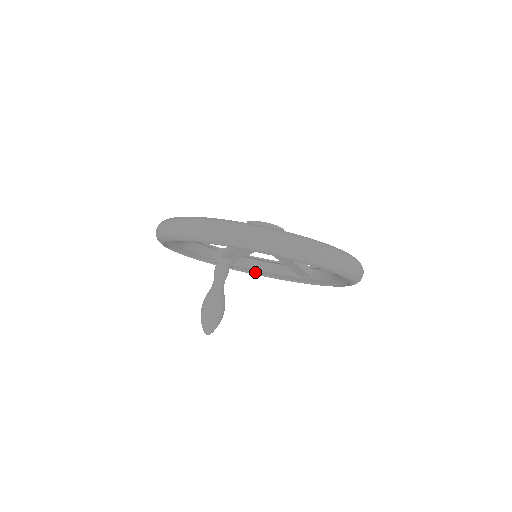
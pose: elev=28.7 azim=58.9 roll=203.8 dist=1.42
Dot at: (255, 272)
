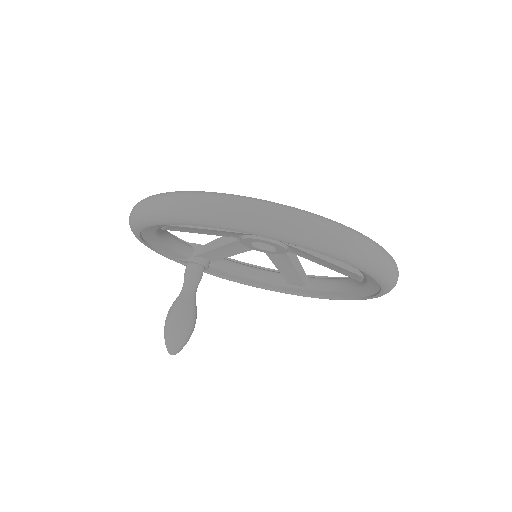
Dot at: (231, 277)
